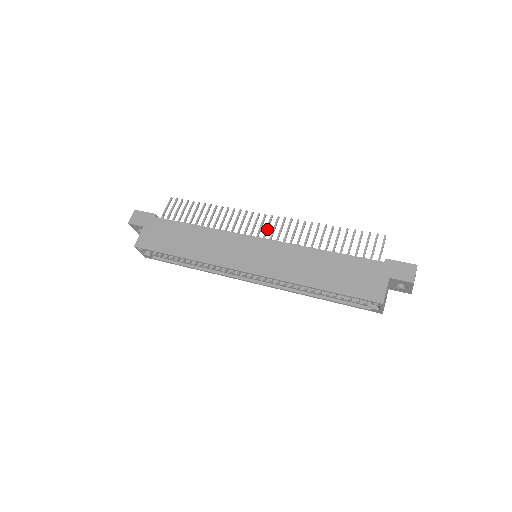
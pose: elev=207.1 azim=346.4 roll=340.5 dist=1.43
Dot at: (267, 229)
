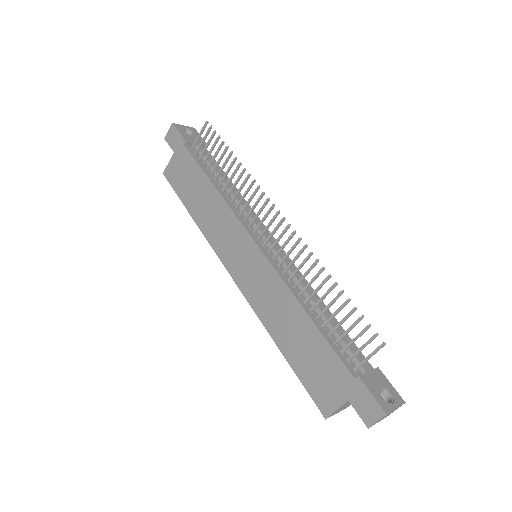
Dot at: (271, 234)
